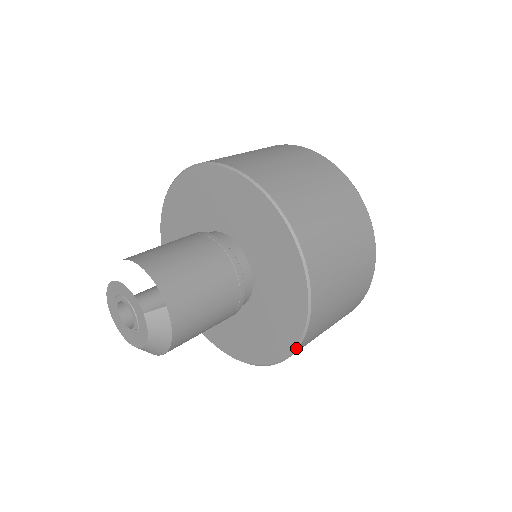
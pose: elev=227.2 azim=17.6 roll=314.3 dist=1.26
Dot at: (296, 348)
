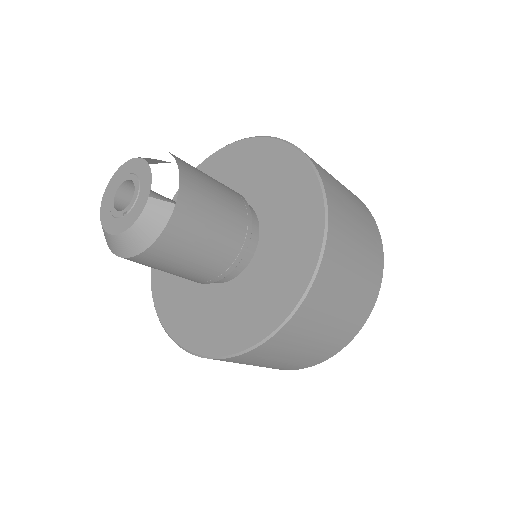
Dot at: (252, 347)
